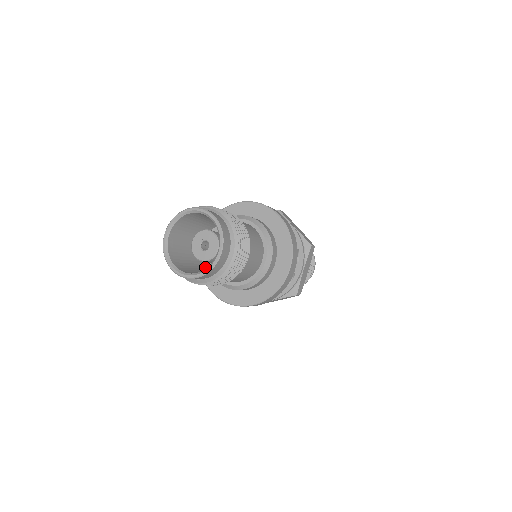
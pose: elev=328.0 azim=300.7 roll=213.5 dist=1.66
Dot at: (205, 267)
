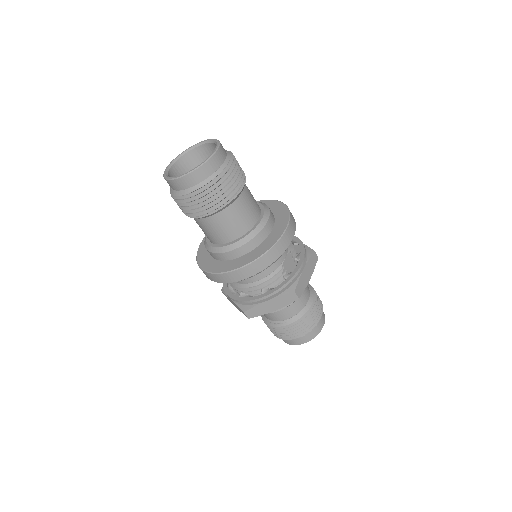
Dot at: occluded
